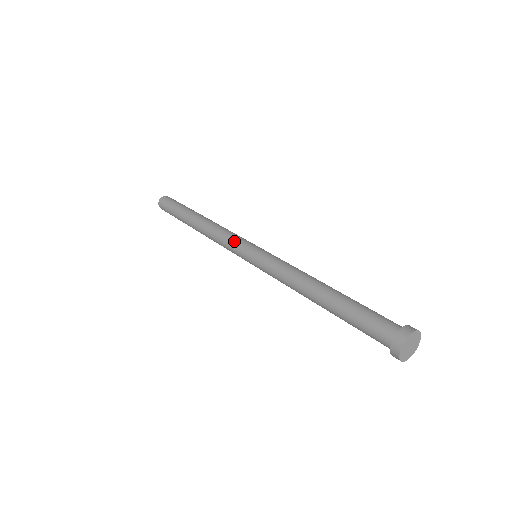
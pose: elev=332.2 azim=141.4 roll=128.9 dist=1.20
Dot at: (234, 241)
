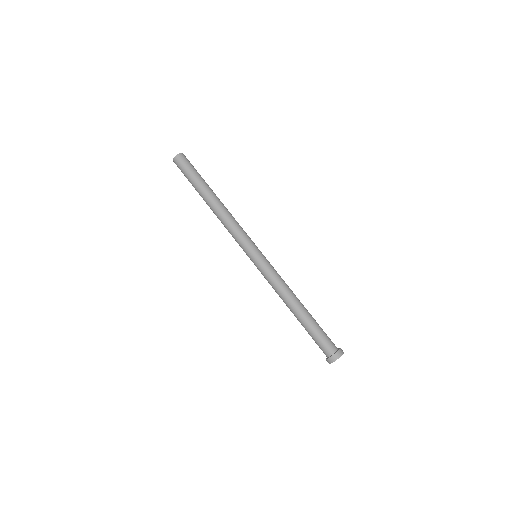
Dot at: occluded
